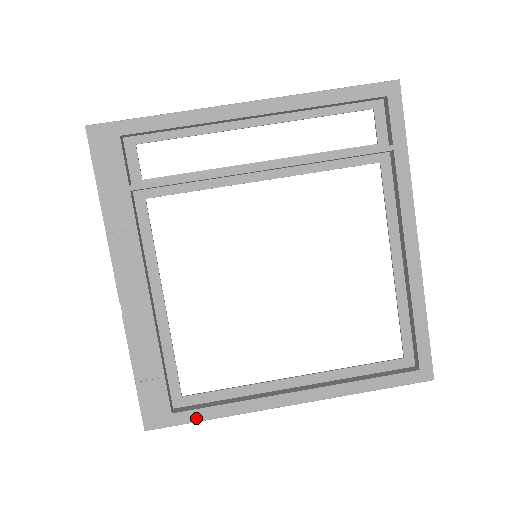
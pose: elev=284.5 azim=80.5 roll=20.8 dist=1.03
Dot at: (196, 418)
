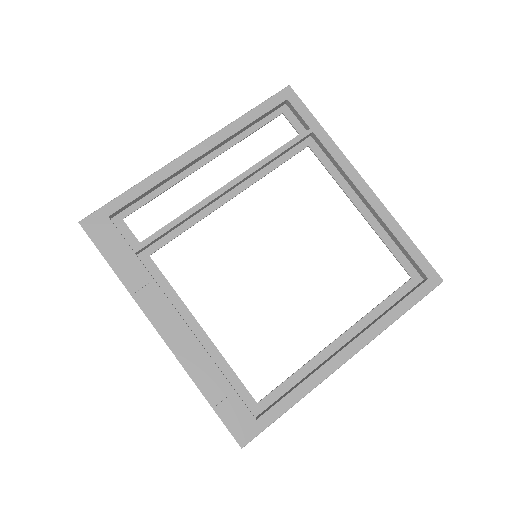
Dot at: (278, 413)
